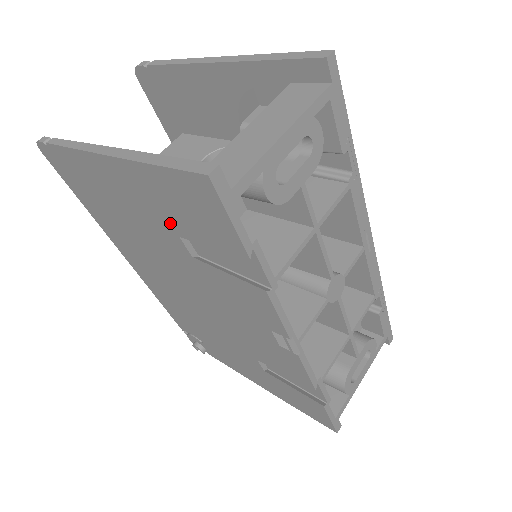
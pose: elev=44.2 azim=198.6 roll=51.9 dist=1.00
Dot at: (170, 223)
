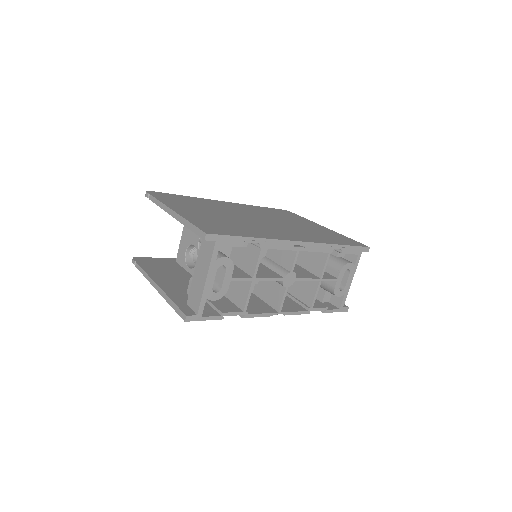
Dot at: occluded
